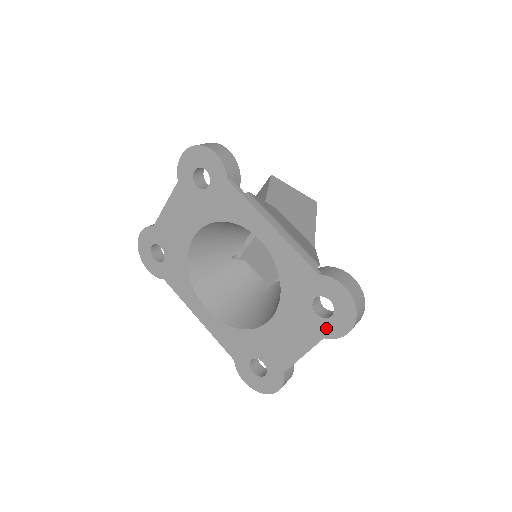
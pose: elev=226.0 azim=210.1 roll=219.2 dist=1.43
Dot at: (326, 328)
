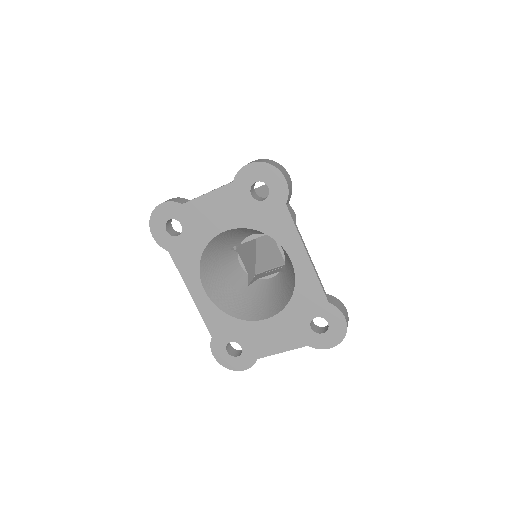
Dot at: (314, 340)
